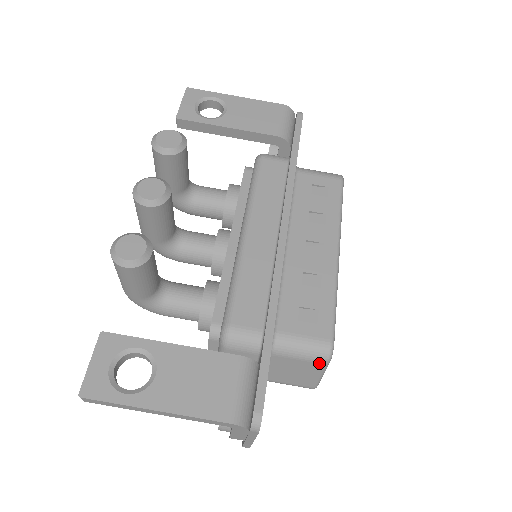
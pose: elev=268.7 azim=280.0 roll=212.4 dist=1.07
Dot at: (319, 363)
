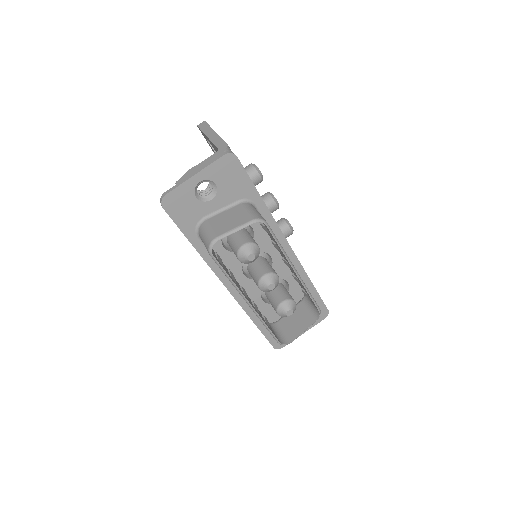
Dot at: (250, 218)
